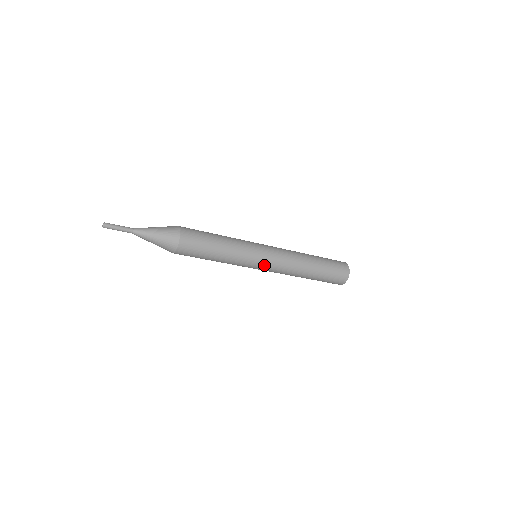
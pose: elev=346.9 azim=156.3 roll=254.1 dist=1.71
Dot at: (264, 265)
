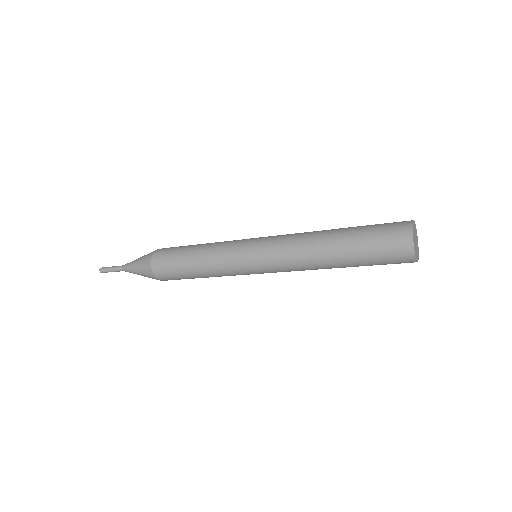
Dot at: occluded
